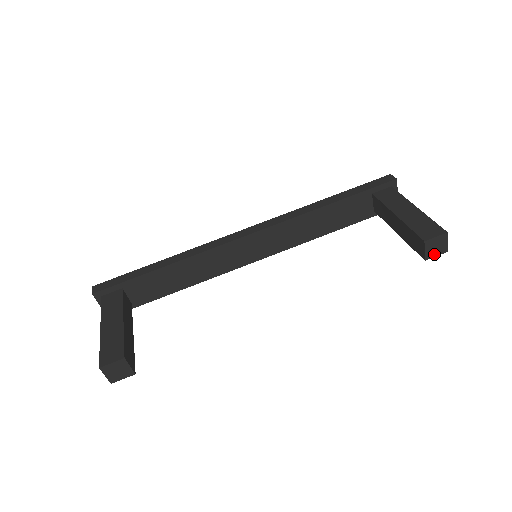
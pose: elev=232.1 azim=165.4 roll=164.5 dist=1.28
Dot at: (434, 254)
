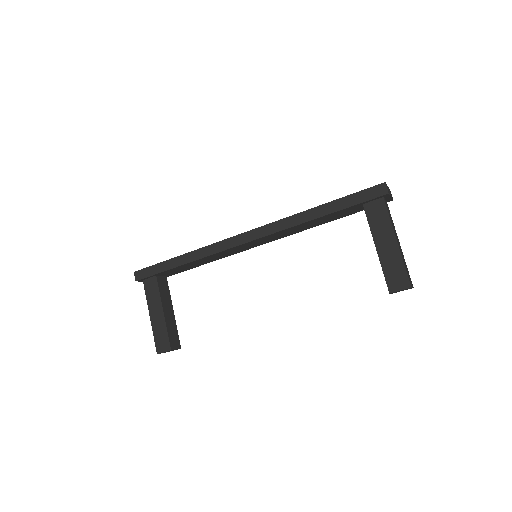
Dot at: occluded
